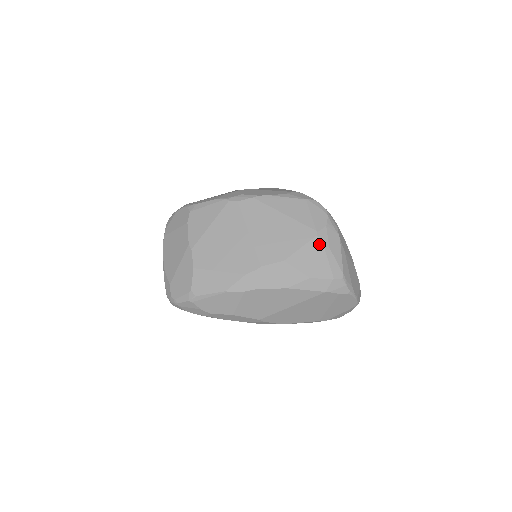
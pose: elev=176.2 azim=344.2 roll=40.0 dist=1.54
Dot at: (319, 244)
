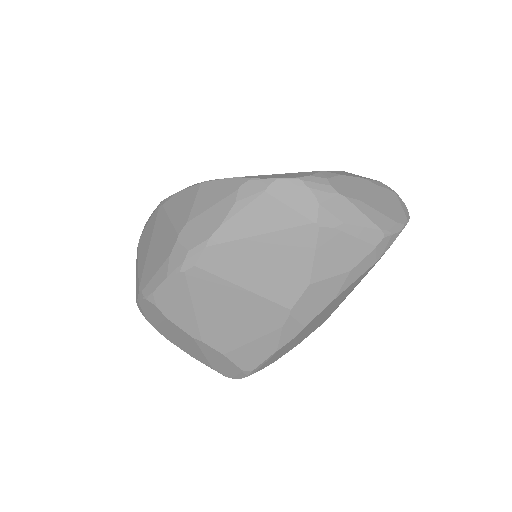
Dot at: (330, 233)
